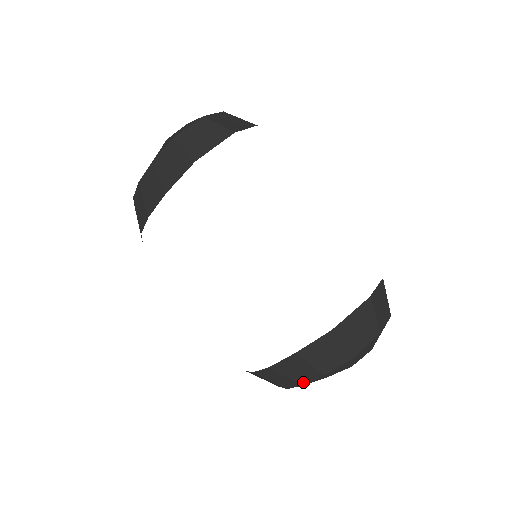
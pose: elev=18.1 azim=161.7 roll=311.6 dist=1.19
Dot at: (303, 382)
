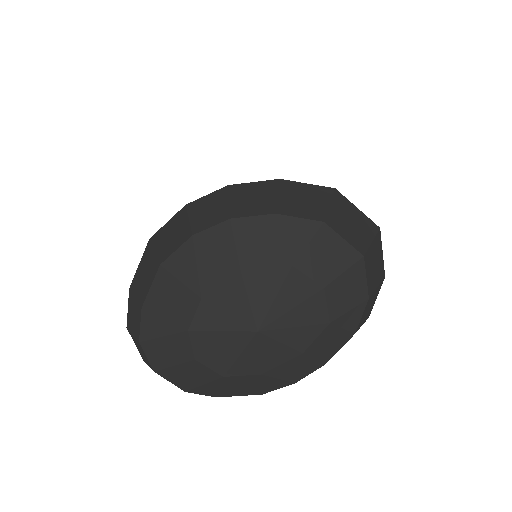
Dot at: (238, 215)
